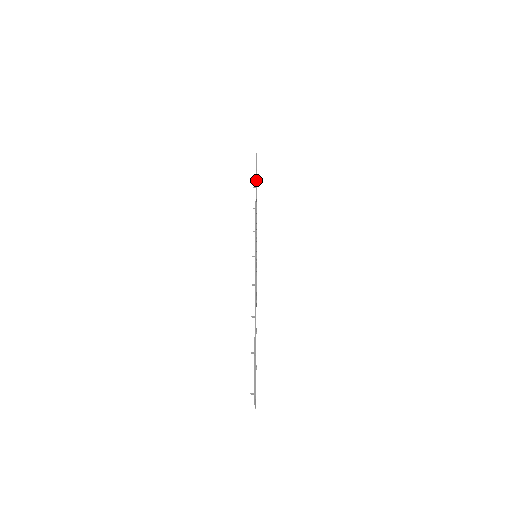
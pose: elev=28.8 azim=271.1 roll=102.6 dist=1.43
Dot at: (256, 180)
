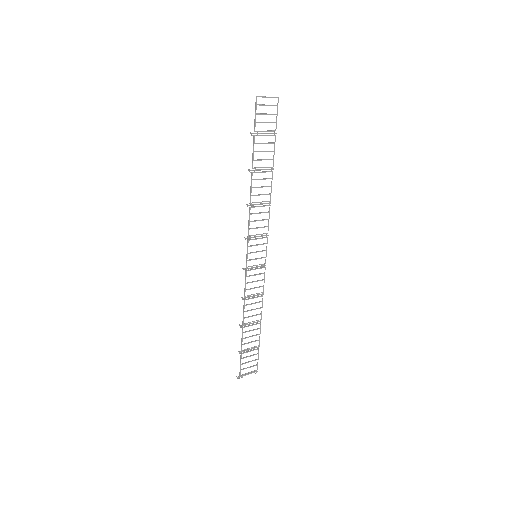
Dot at: (252, 155)
